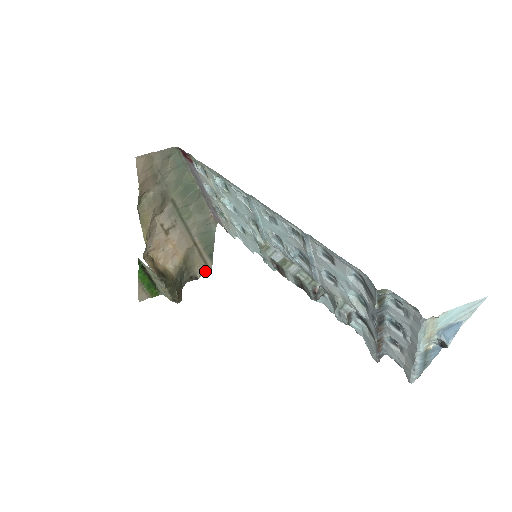
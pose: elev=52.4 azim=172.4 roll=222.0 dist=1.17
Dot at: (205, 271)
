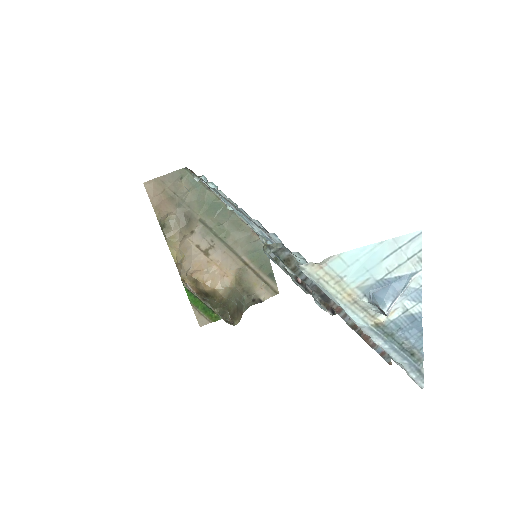
Dot at: (271, 293)
